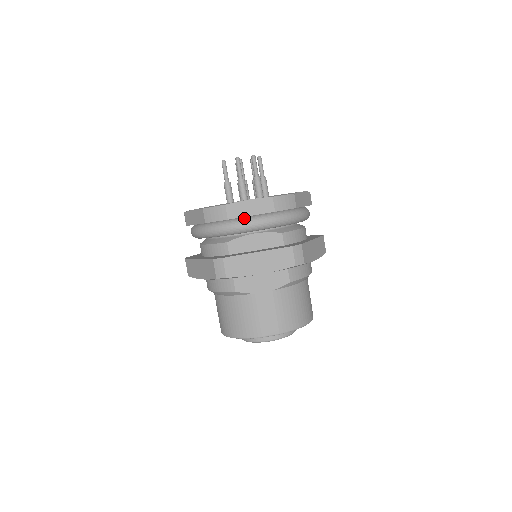
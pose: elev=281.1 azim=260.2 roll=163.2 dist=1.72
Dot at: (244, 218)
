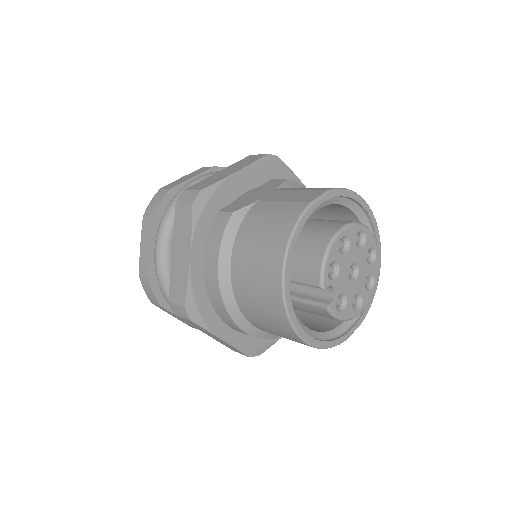
Dot at: occluded
